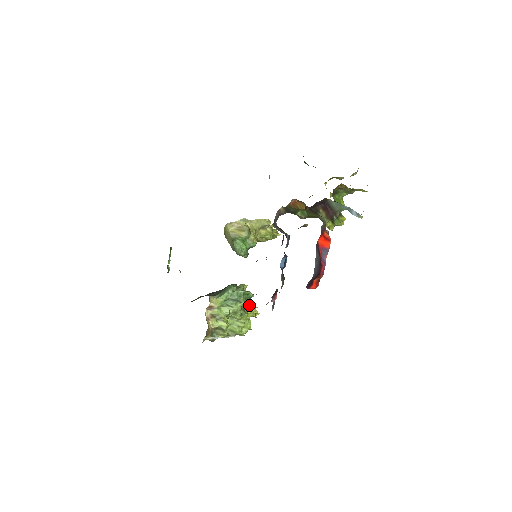
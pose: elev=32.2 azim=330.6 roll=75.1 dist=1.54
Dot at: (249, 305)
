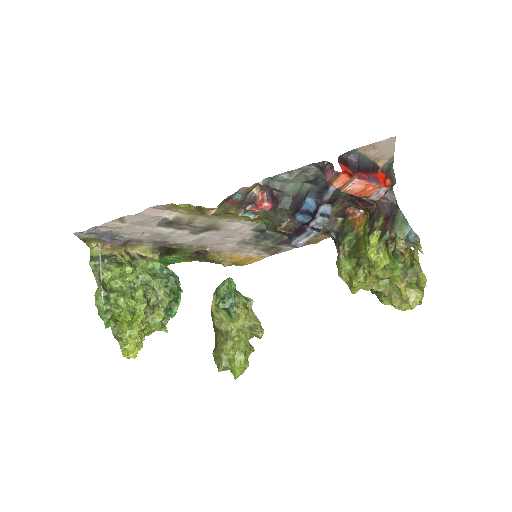
Dot at: (160, 307)
